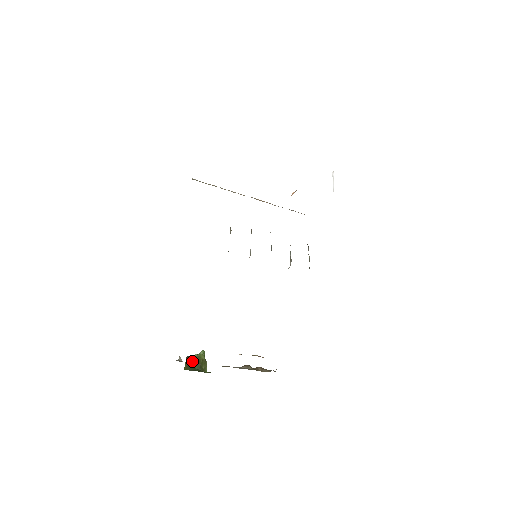
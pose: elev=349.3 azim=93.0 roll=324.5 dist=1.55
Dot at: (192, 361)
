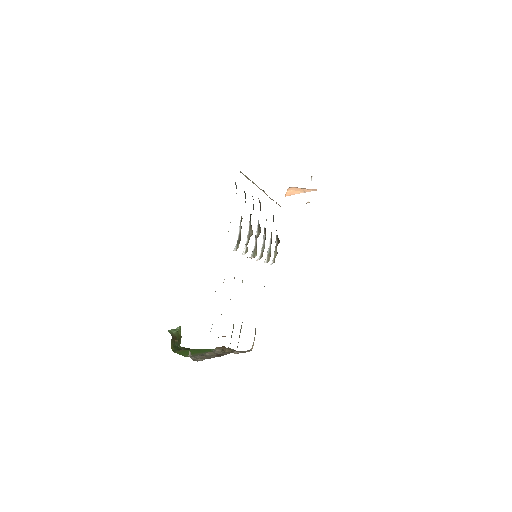
Dot at: (174, 339)
